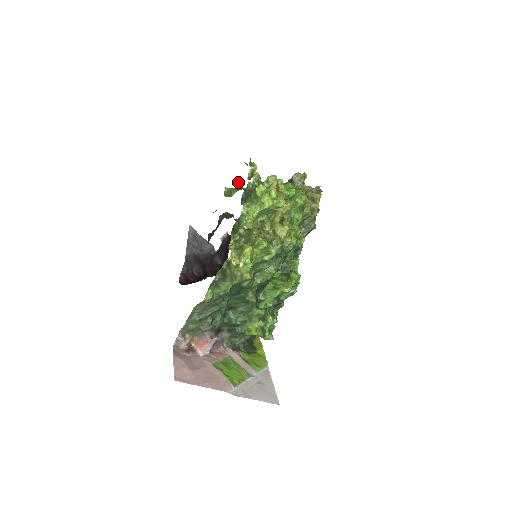
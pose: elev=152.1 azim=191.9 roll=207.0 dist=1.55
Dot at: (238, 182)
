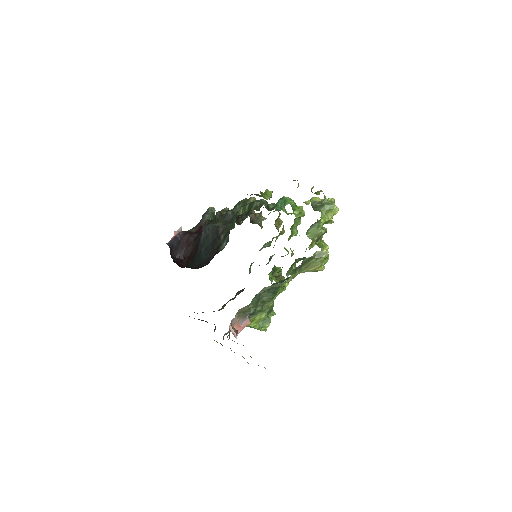
Dot at: occluded
